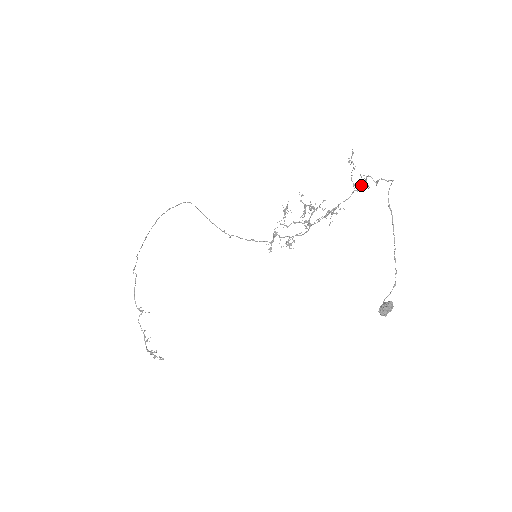
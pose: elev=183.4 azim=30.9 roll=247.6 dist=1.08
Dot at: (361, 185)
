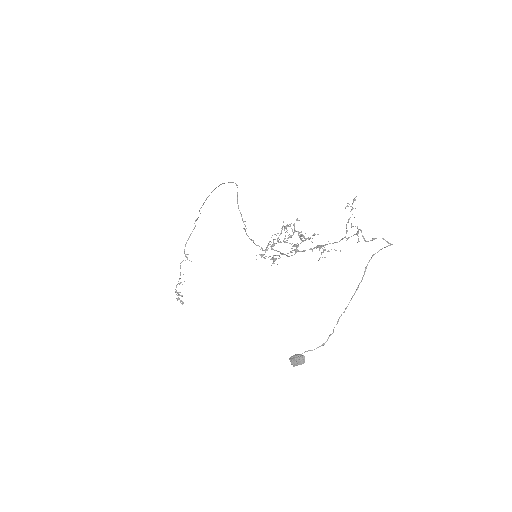
Dot at: (353, 235)
